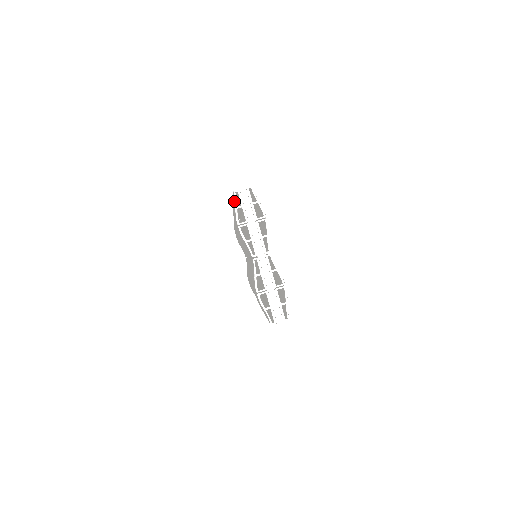
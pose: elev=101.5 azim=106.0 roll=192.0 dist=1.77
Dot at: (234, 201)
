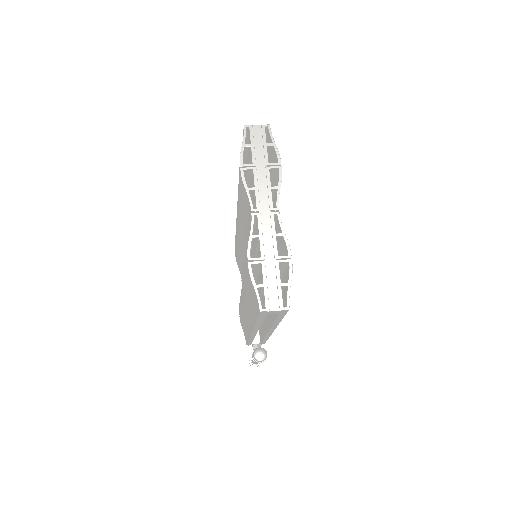
Dot at: occluded
